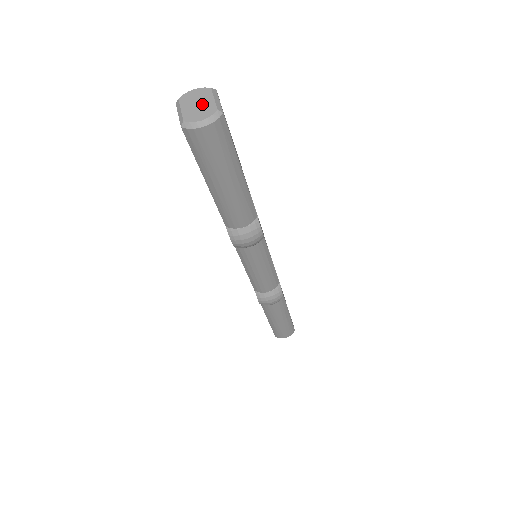
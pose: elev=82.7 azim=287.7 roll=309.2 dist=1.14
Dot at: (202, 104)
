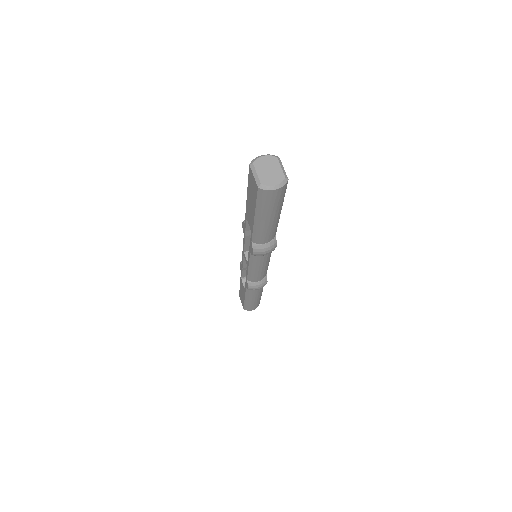
Dot at: (273, 171)
